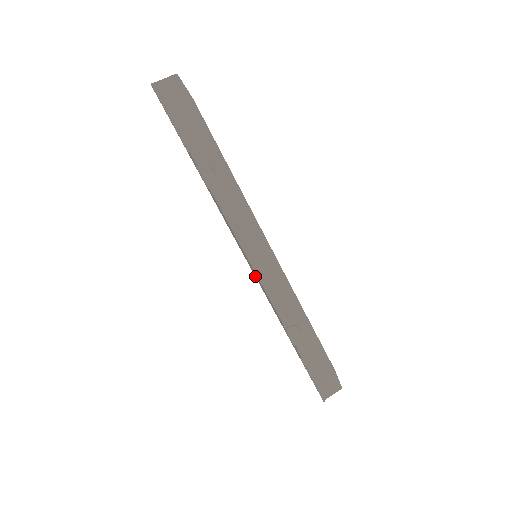
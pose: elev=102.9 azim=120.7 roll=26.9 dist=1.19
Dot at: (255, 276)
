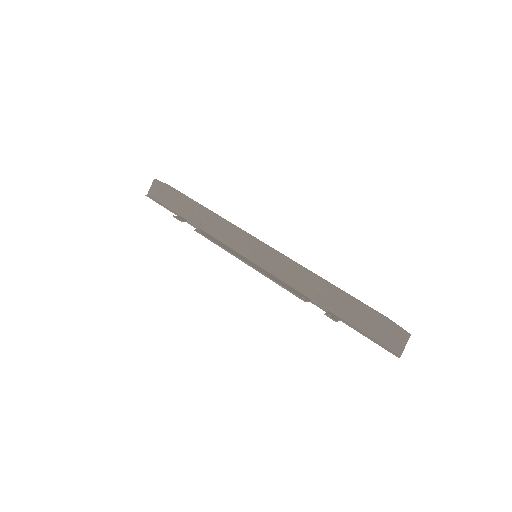
Dot at: occluded
